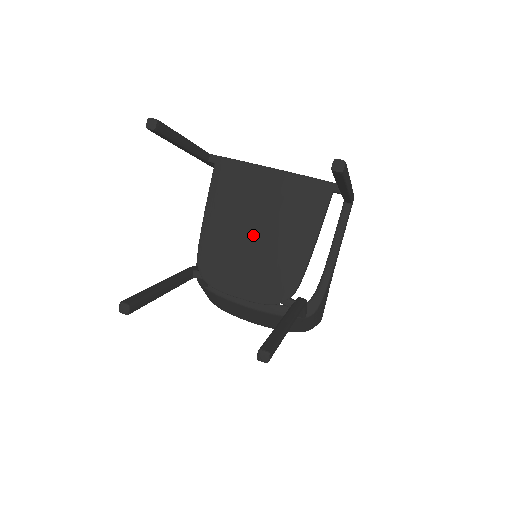
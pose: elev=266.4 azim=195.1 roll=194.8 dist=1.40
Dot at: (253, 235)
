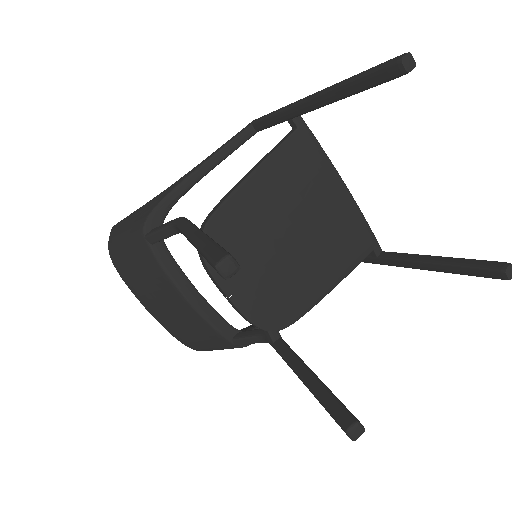
Dot at: (289, 239)
